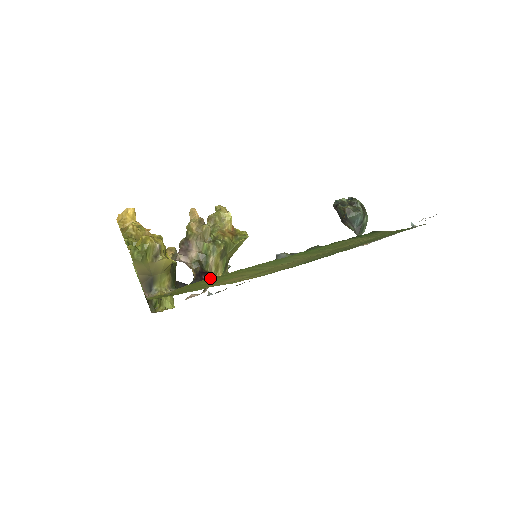
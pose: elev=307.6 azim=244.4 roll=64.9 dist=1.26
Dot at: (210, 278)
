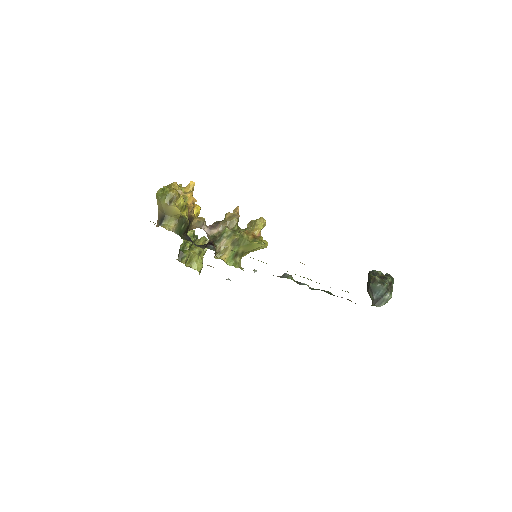
Dot at: occluded
